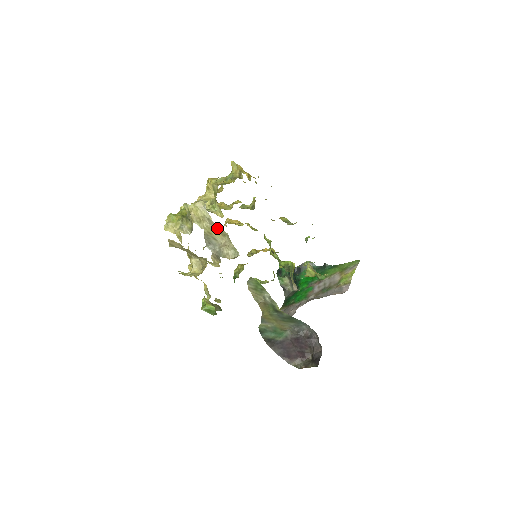
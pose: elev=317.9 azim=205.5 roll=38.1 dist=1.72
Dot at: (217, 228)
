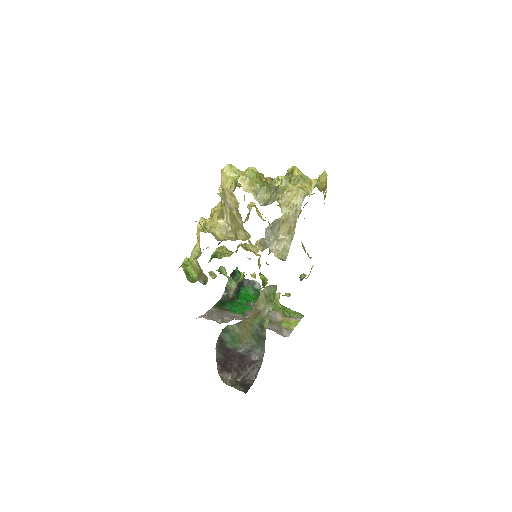
Dot at: (293, 223)
